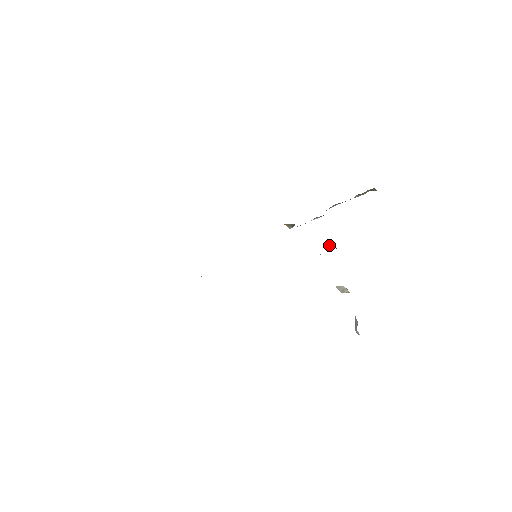
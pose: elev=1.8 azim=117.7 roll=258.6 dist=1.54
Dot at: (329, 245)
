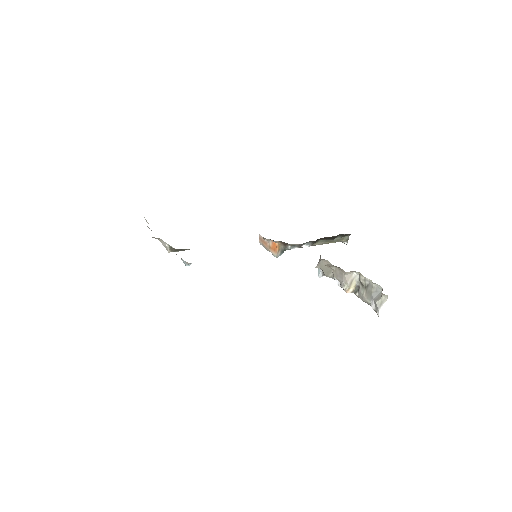
Dot at: occluded
